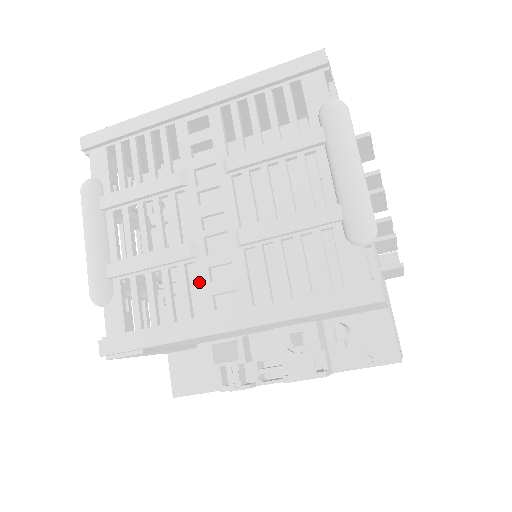
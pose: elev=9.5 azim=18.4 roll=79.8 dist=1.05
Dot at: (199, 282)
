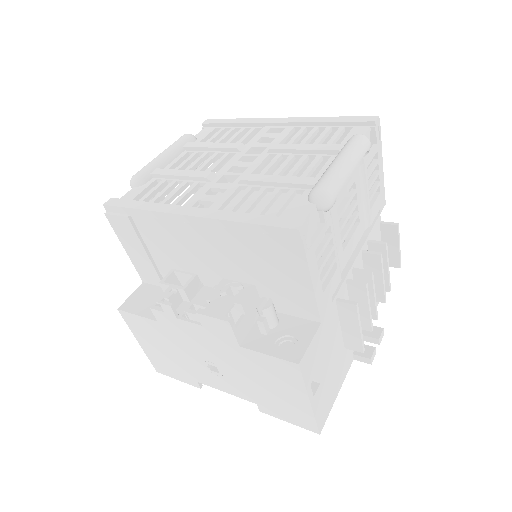
Dot at: (198, 192)
